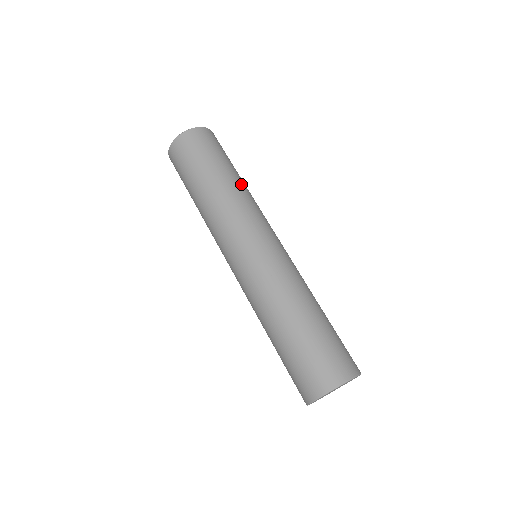
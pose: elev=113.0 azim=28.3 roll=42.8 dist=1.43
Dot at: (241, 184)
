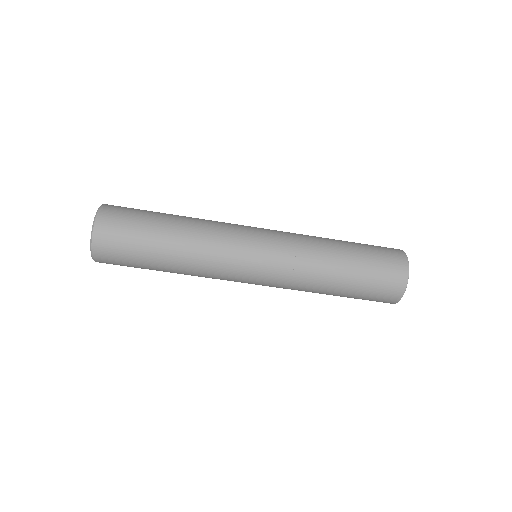
Dot at: (188, 220)
